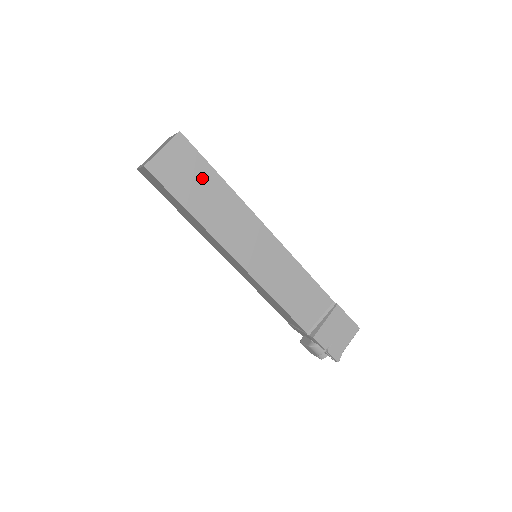
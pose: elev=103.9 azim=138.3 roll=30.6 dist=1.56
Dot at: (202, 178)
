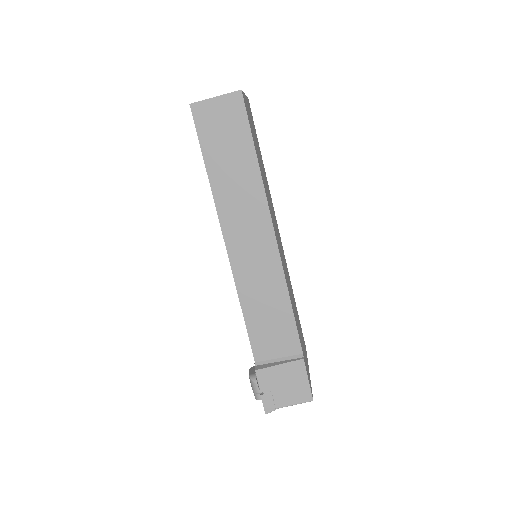
Dot at: (237, 146)
